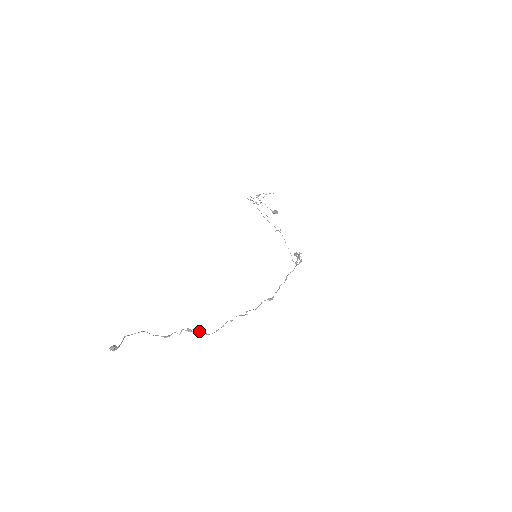
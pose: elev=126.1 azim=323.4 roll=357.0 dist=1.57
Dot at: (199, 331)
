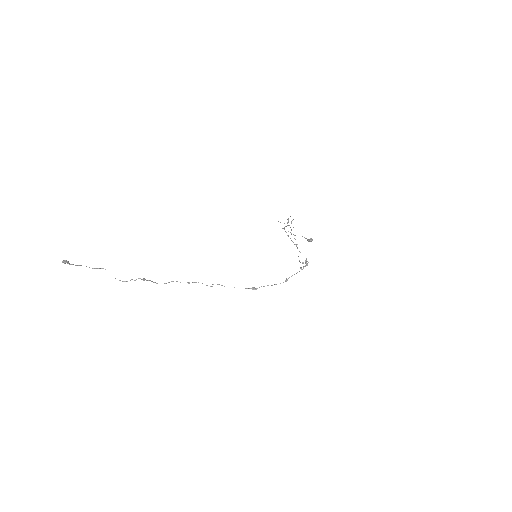
Dot at: (151, 281)
